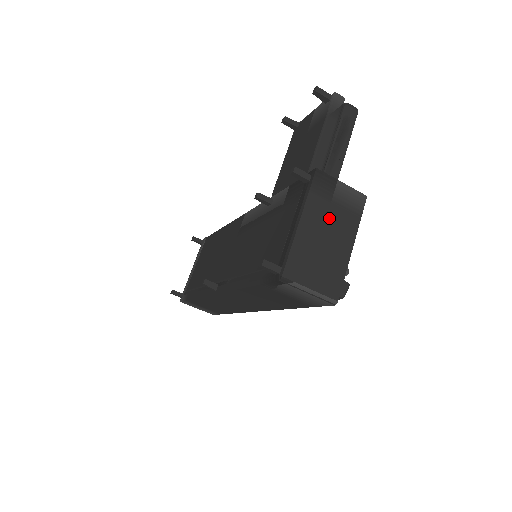
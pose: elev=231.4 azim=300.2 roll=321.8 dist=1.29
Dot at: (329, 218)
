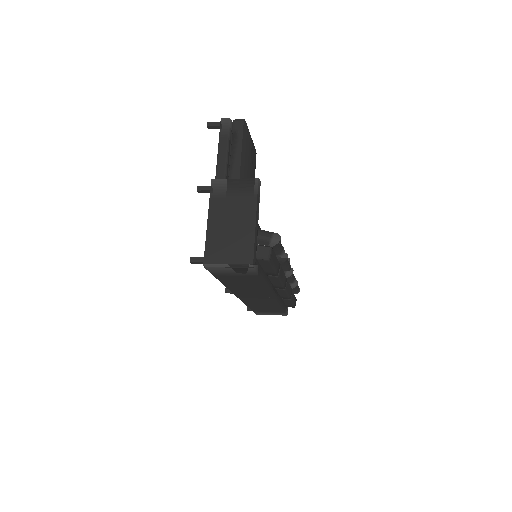
Dot at: (230, 208)
